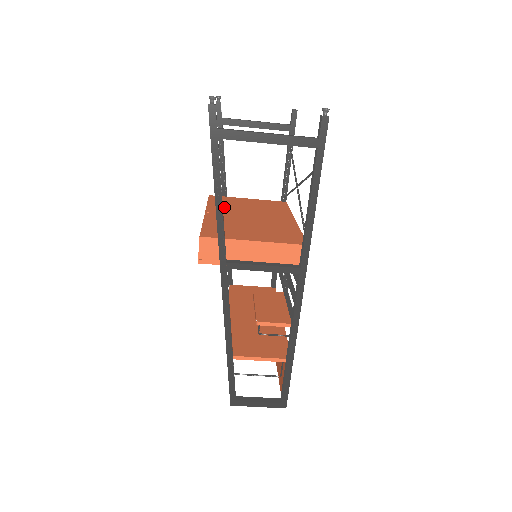
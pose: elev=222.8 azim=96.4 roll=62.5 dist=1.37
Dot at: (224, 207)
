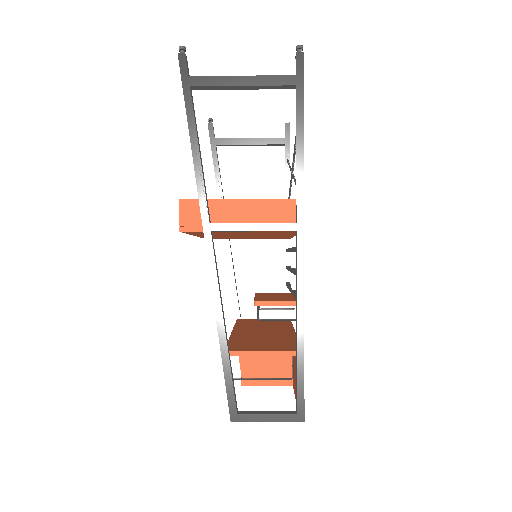
Dot at: occluded
